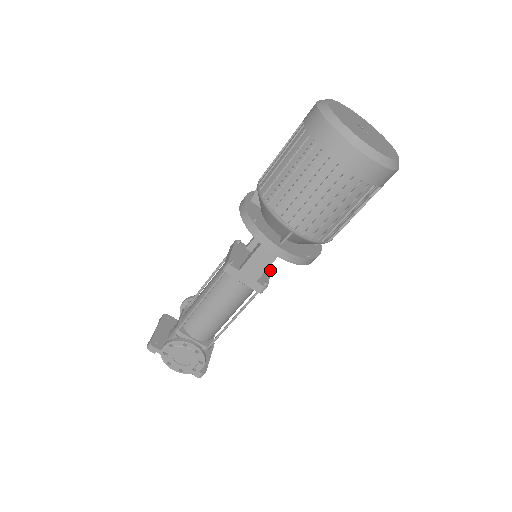
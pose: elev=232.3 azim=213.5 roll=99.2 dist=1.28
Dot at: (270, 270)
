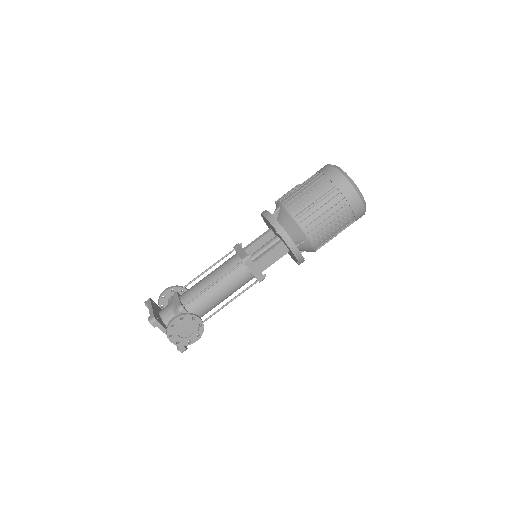
Dot at: occluded
